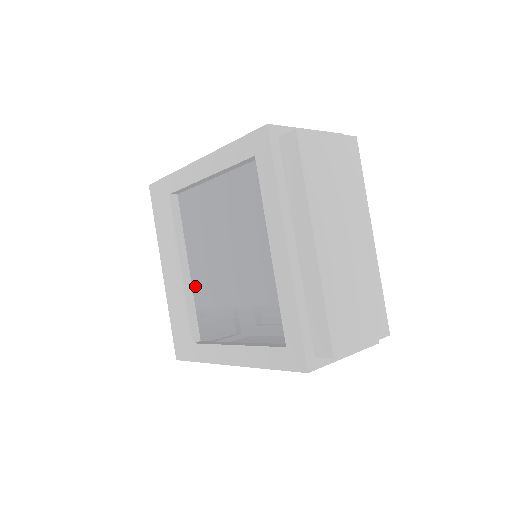
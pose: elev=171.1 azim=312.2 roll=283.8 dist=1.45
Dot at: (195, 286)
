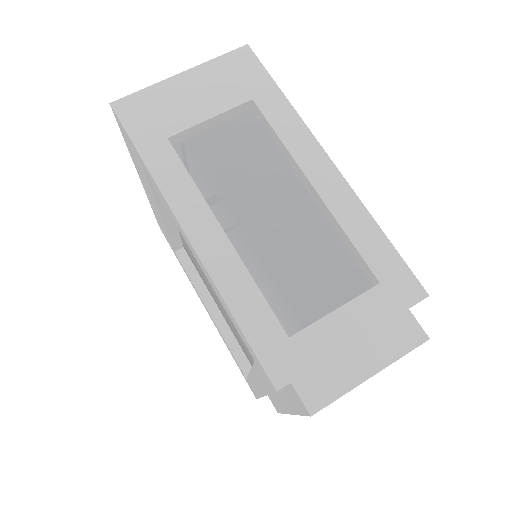
Dot at: occluded
